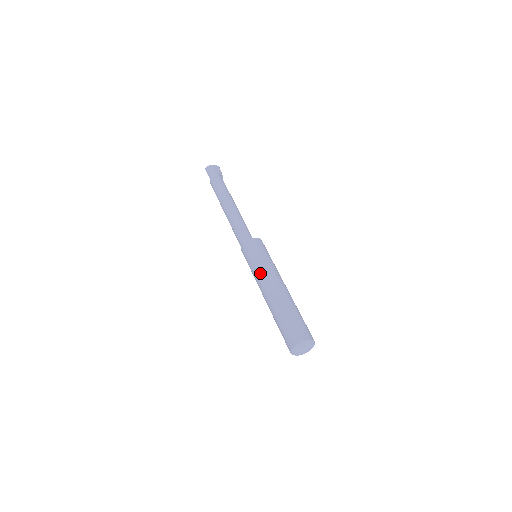
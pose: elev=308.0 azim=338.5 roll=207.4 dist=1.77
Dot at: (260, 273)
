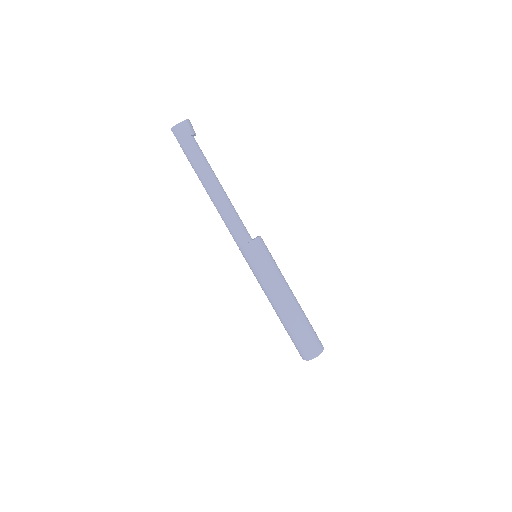
Dot at: (263, 286)
